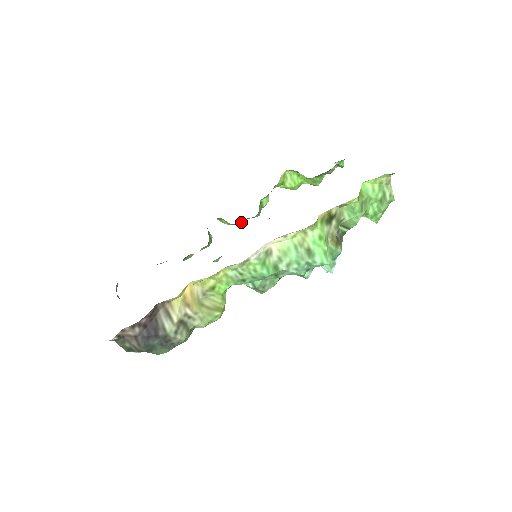
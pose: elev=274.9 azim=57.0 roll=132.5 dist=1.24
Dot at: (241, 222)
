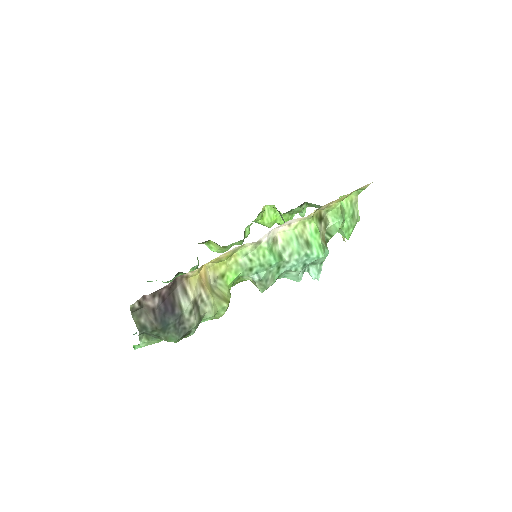
Dot at: (228, 246)
